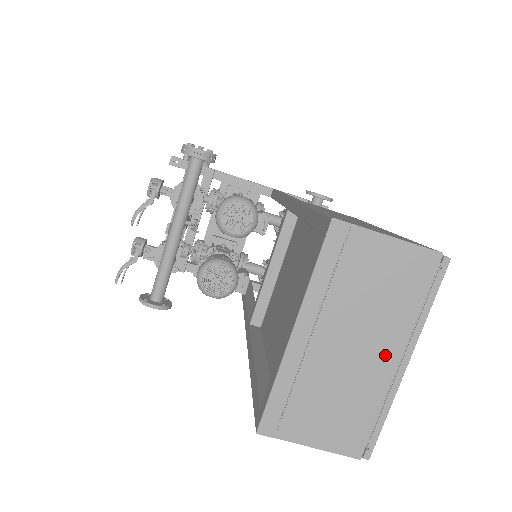
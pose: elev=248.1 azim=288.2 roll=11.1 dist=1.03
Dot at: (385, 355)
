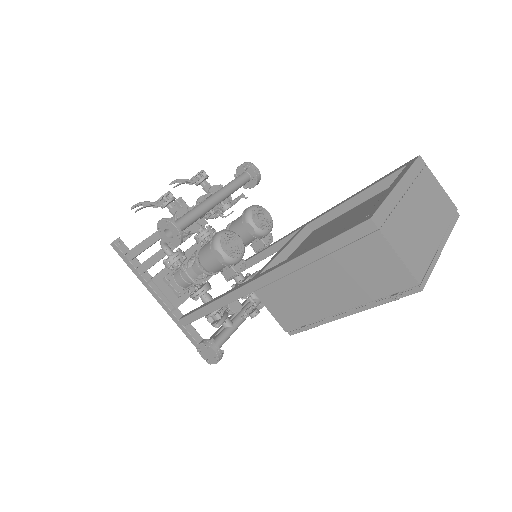
Dot at: (435, 233)
